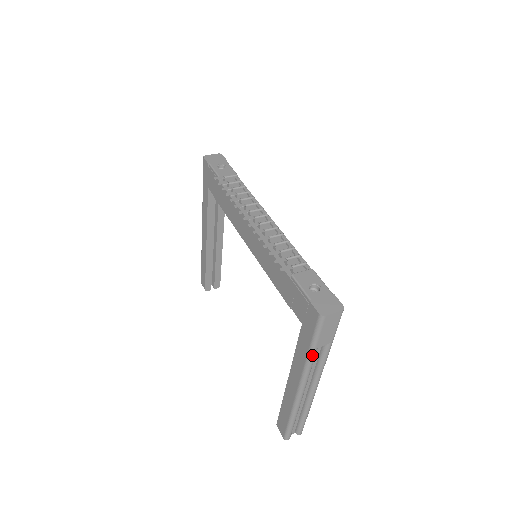
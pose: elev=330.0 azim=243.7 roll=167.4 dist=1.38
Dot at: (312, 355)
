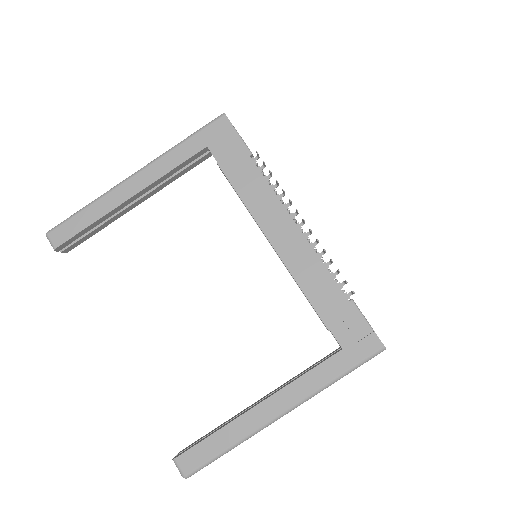
Dot at: (336, 381)
